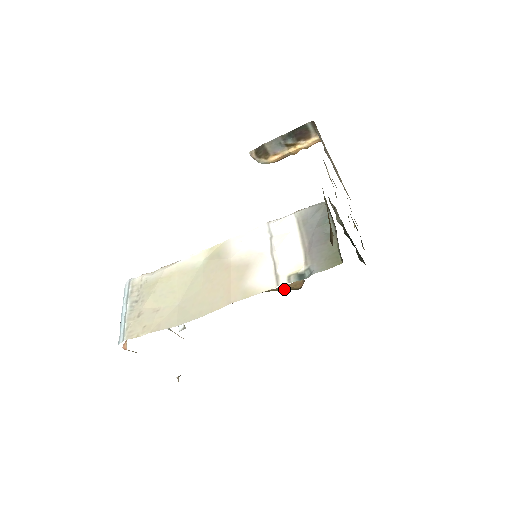
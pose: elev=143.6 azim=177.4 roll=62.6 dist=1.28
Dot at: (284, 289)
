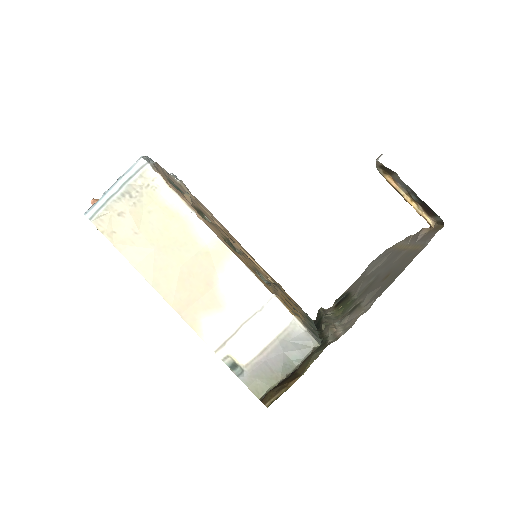
Dot at: occluded
